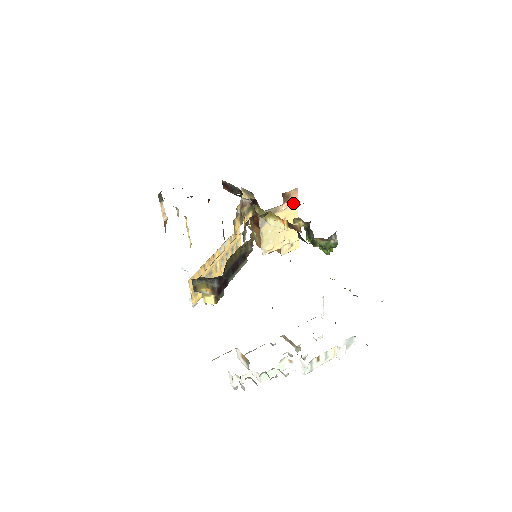
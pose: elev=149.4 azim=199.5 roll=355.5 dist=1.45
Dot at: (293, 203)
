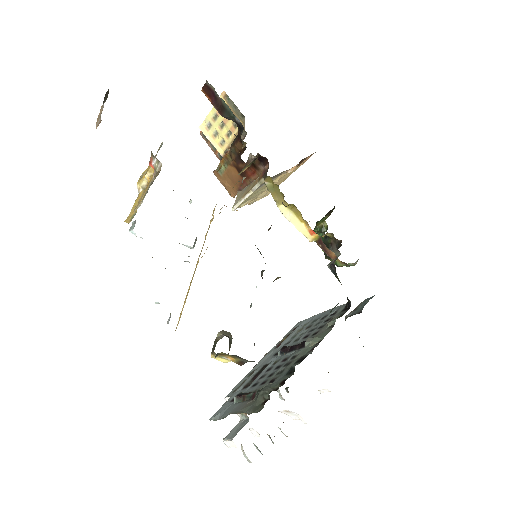
Dot at: (301, 163)
